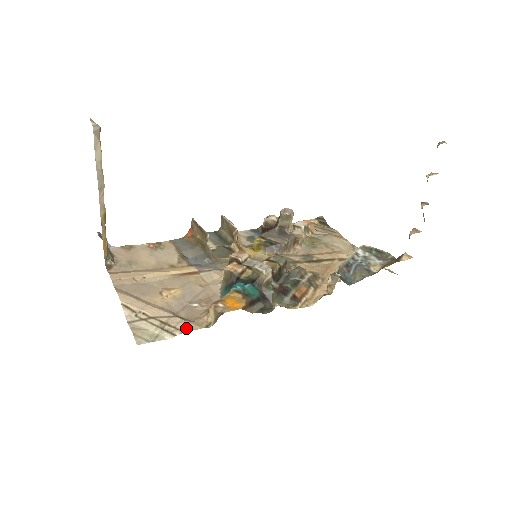
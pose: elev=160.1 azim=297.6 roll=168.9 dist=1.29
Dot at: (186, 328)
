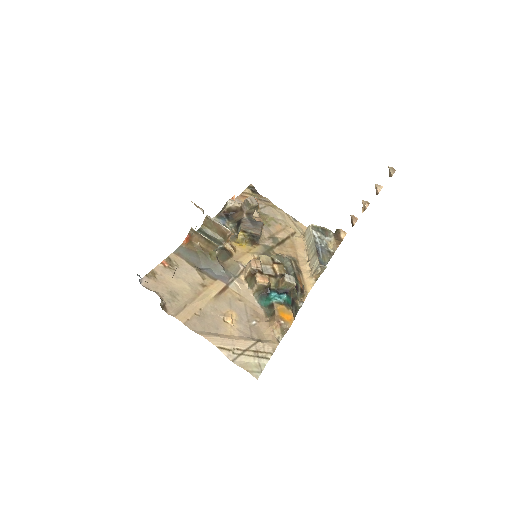
Dot at: (271, 349)
